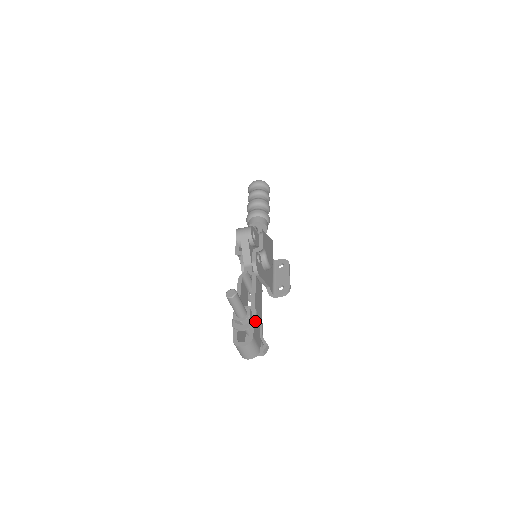
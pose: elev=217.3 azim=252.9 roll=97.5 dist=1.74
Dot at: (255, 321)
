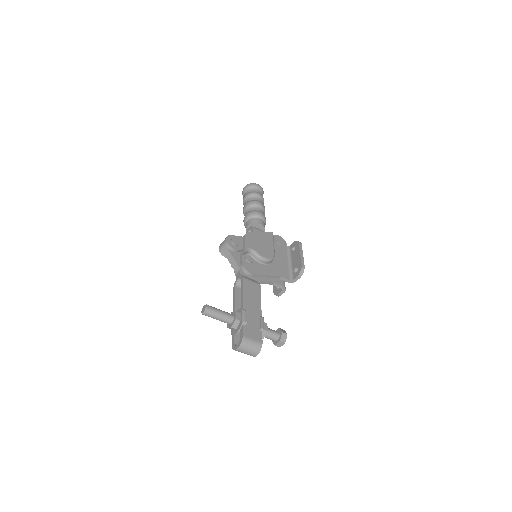
Dot at: (243, 321)
